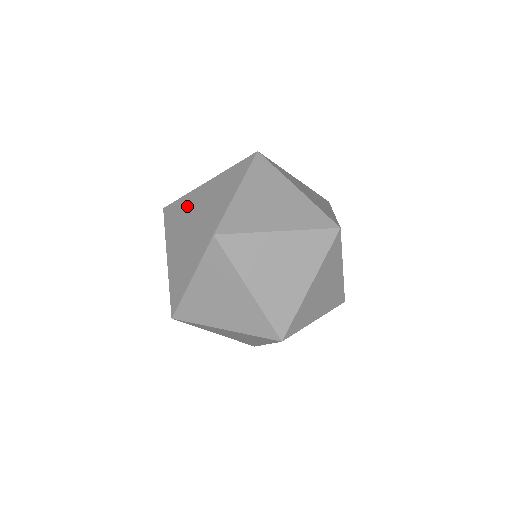
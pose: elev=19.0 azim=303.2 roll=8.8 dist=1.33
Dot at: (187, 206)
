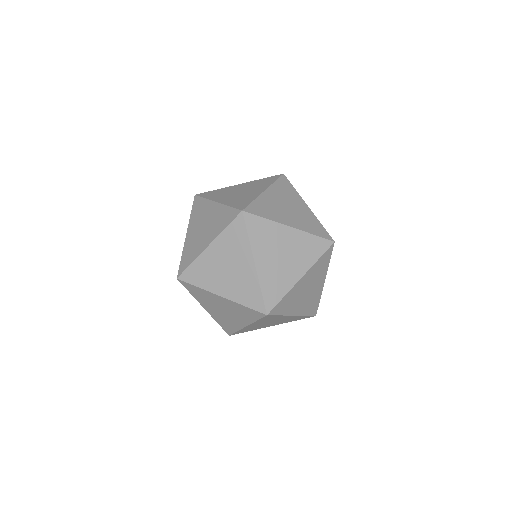
Dot at: occluded
